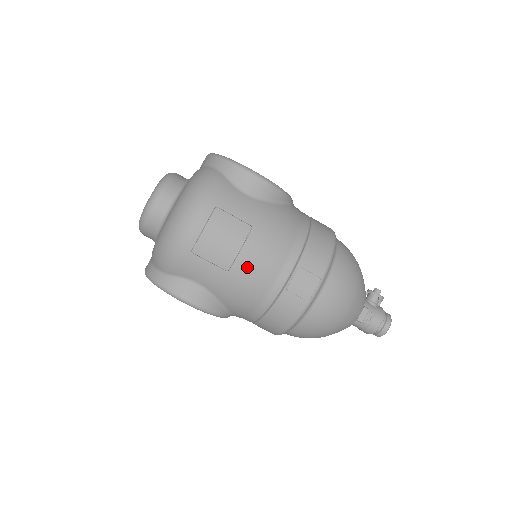
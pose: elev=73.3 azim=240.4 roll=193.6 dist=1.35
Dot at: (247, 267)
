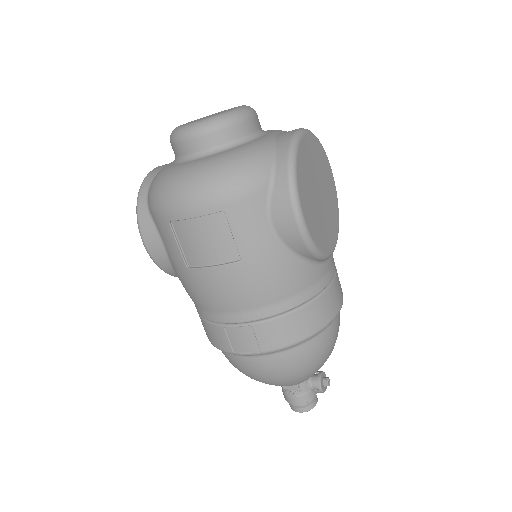
Dot at: (205, 282)
